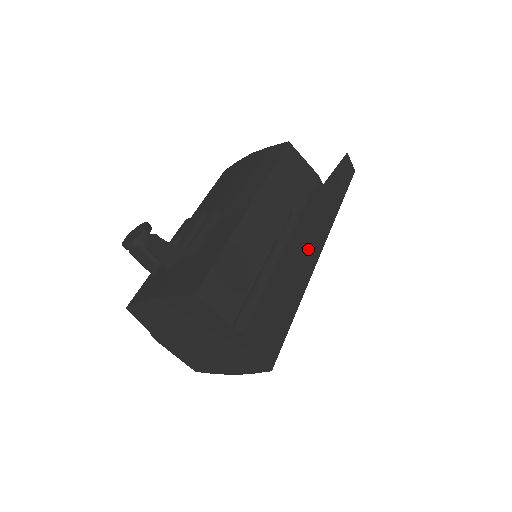
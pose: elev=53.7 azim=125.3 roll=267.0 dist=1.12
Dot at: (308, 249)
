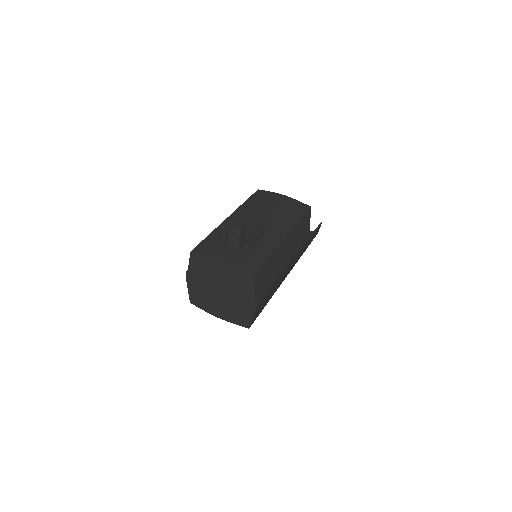
Dot at: (287, 271)
